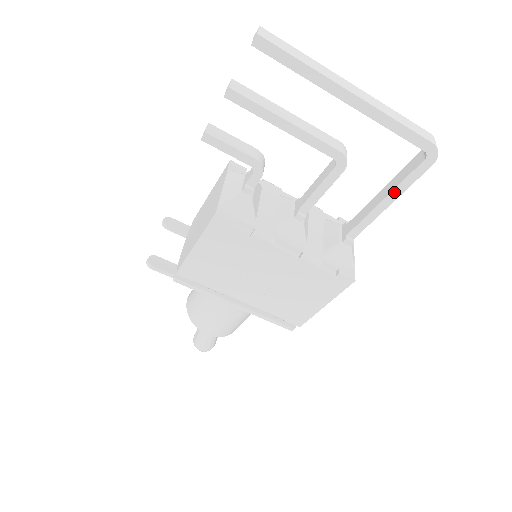
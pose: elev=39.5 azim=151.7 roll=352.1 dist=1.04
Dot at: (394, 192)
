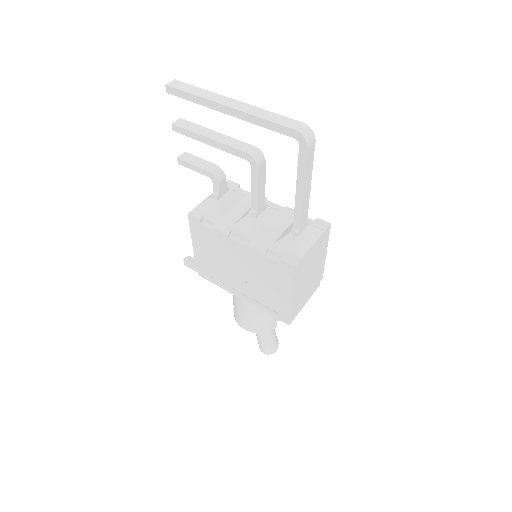
Dot at: (298, 180)
